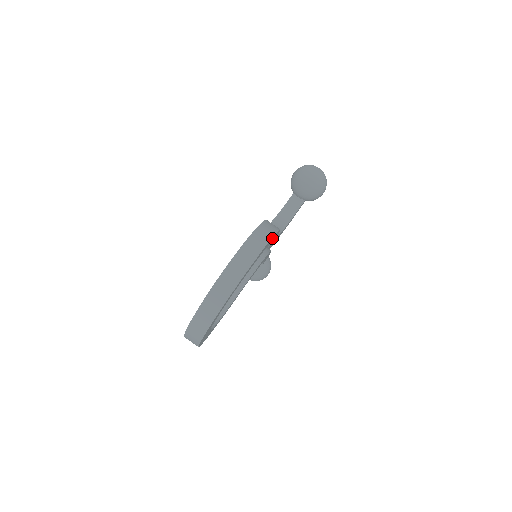
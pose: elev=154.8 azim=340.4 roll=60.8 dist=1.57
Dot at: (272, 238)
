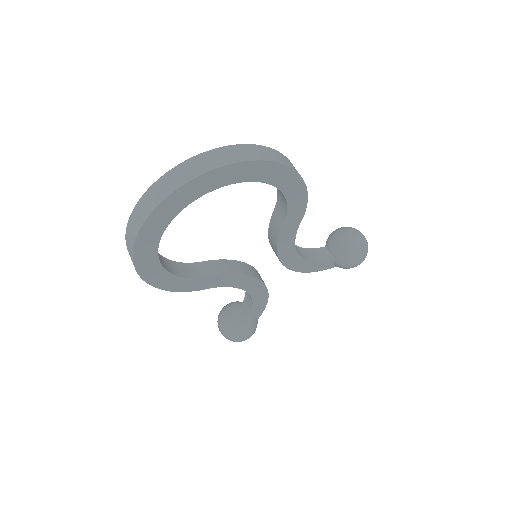
Dot at: (298, 186)
